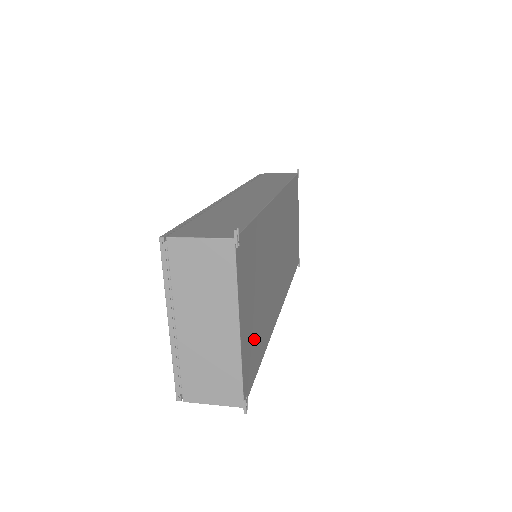
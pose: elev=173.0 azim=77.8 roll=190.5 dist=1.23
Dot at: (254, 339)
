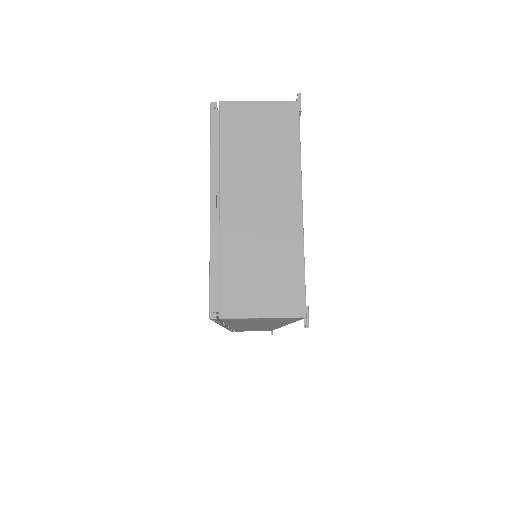
Dot at: occluded
